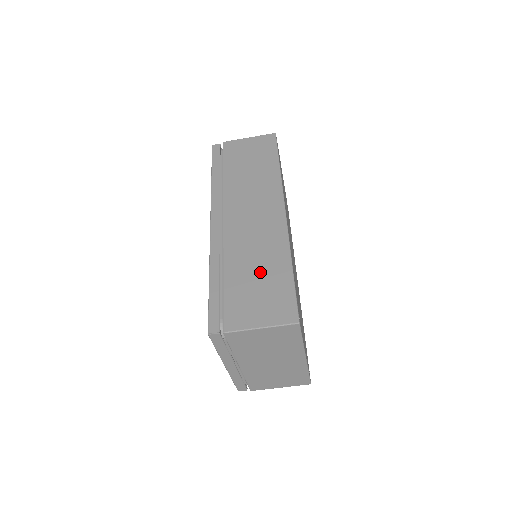
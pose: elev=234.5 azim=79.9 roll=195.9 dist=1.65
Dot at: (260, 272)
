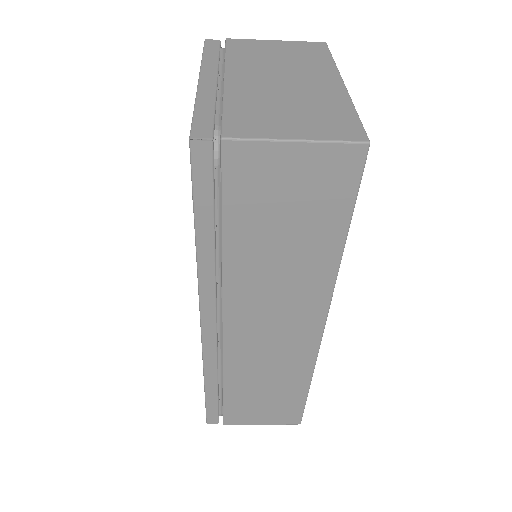
Dot at: (270, 389)
